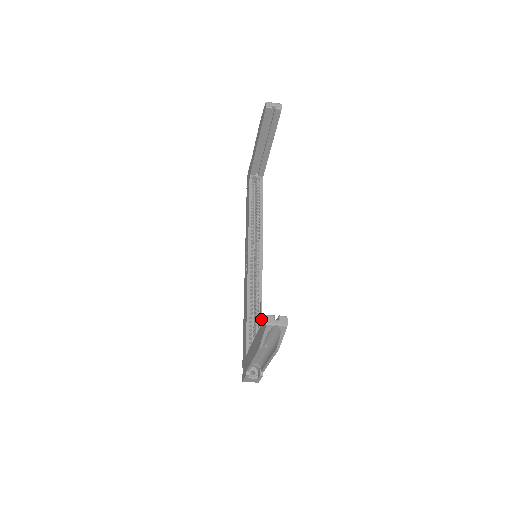
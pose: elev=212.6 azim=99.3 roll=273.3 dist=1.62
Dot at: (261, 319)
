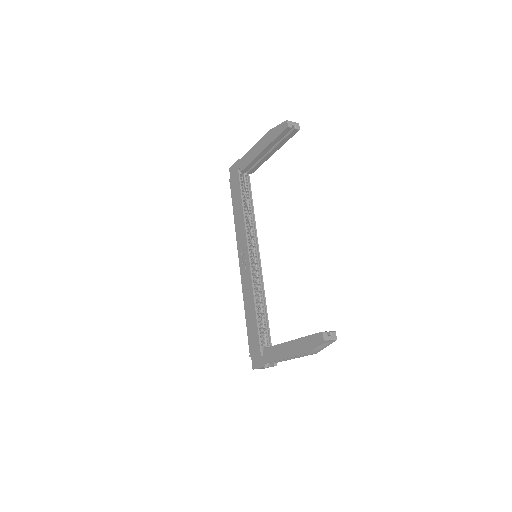
Dot at: (267, 315)
